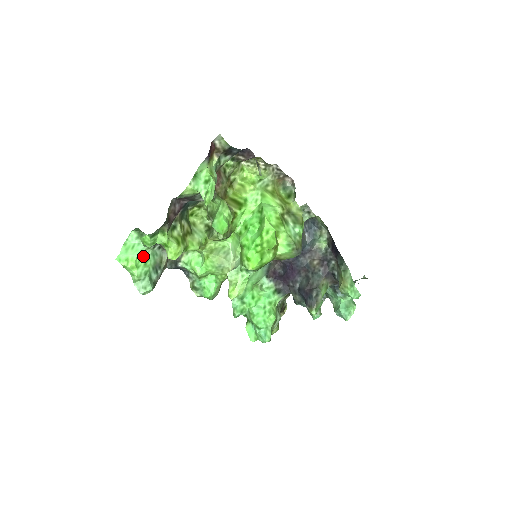
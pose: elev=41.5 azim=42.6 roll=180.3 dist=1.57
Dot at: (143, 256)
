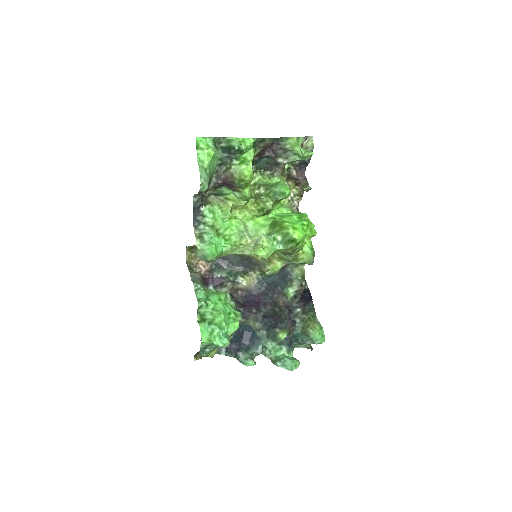
Dot at: (215, 159)
